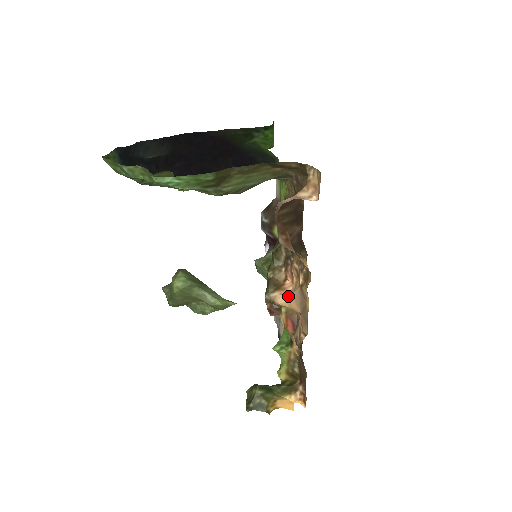
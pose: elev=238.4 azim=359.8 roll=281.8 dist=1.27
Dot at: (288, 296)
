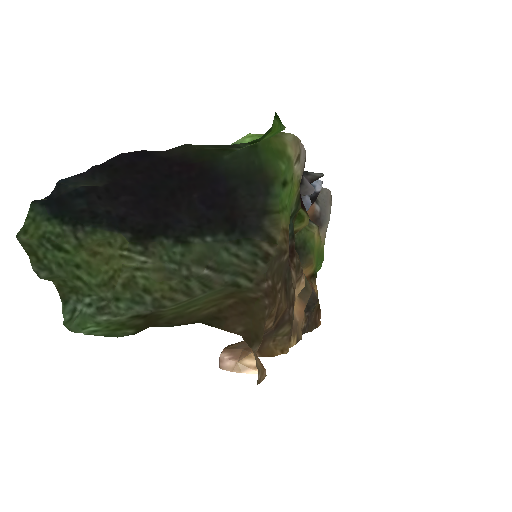
Dot at: occluded
